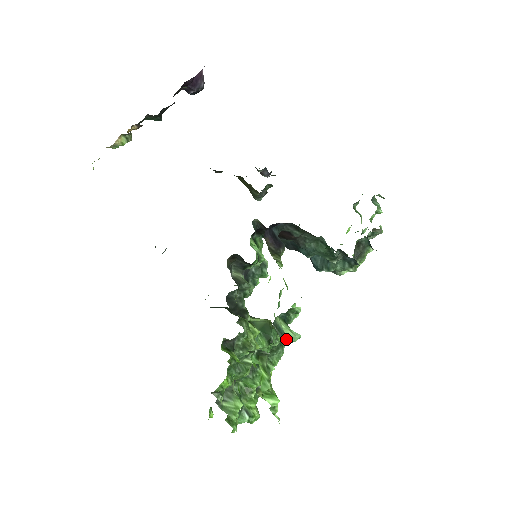
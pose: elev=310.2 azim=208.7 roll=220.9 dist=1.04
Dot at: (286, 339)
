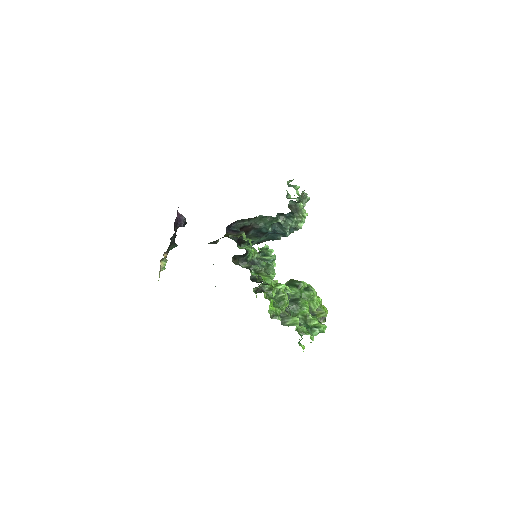
Dot at: (268, 260)
